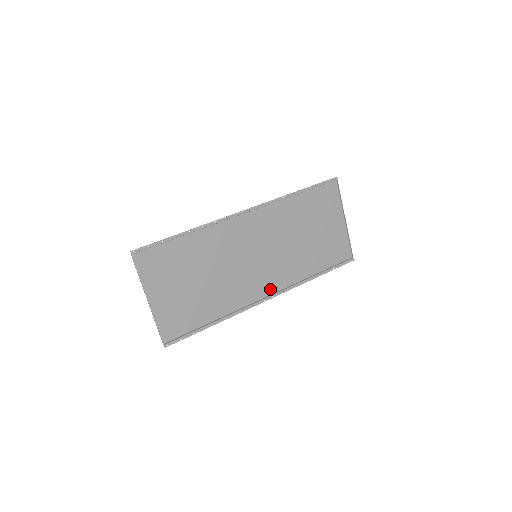
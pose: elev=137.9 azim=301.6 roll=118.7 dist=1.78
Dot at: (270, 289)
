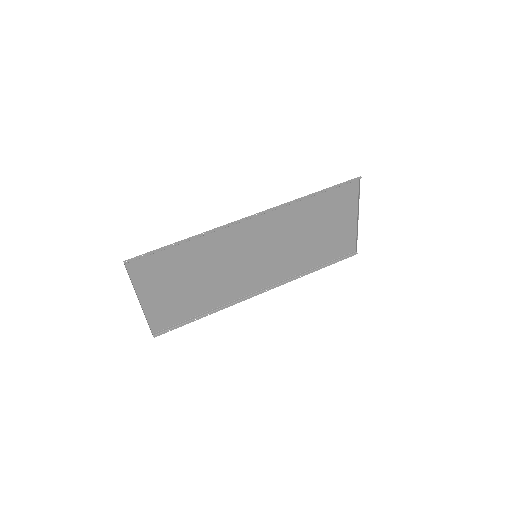
Dot at: (265, 283)
